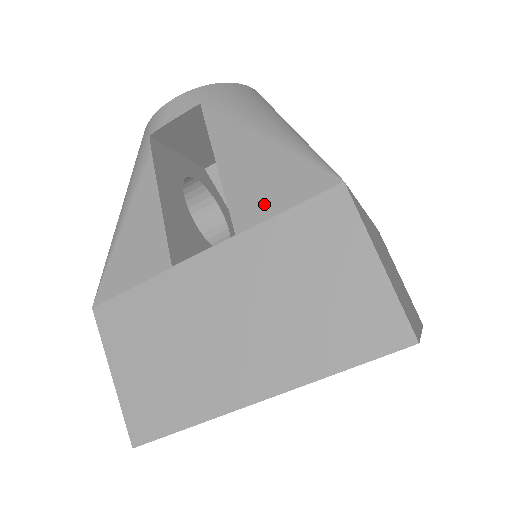
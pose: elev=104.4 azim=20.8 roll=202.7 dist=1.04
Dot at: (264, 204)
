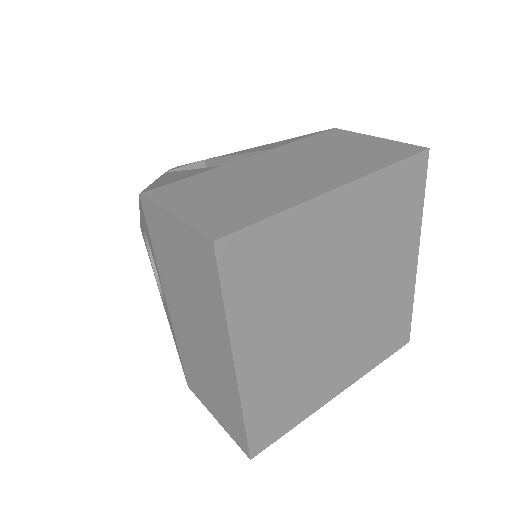
Dot at: (285, 143)
